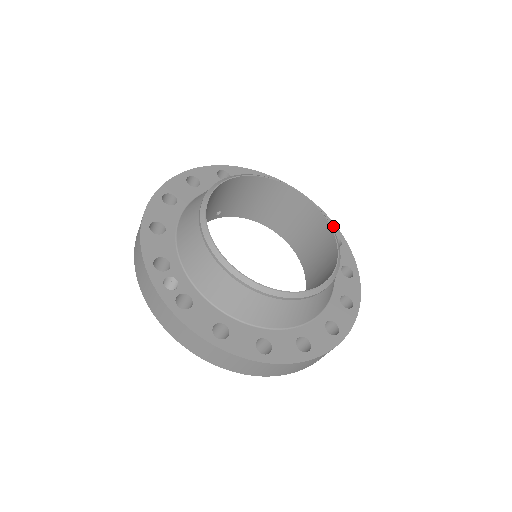
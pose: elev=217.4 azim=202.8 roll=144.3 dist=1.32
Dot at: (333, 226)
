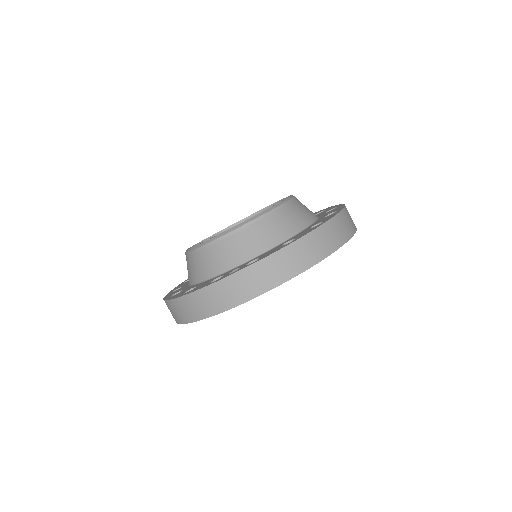
Dot at: occluded
